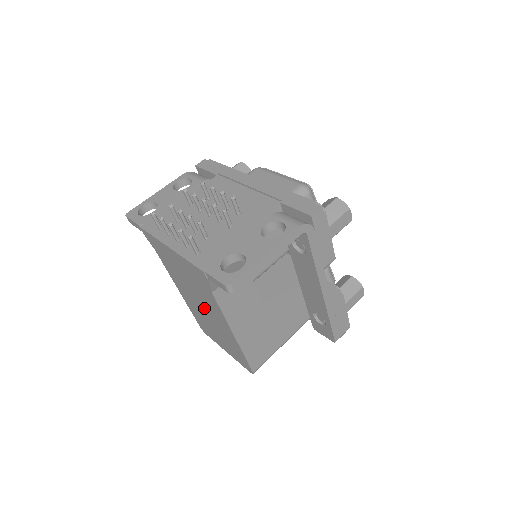
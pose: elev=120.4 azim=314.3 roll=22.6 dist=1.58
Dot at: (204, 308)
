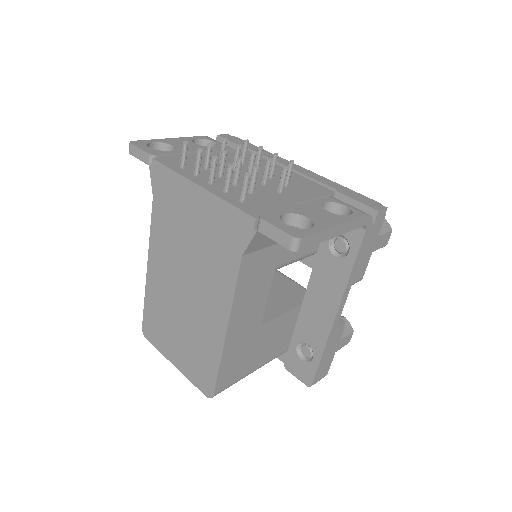
Dot at: (190, 289)
